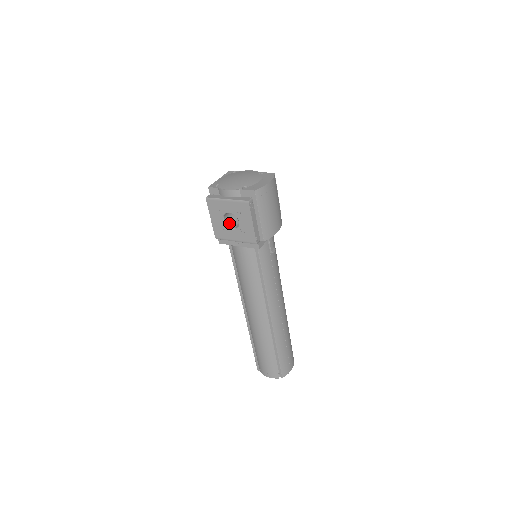
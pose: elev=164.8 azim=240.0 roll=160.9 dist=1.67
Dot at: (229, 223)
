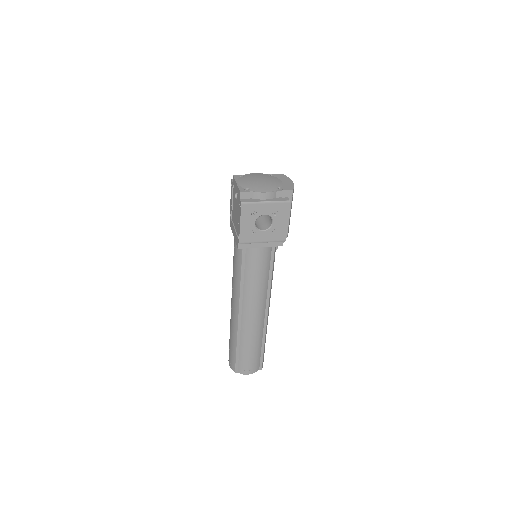
Dot at: (256, 226)
